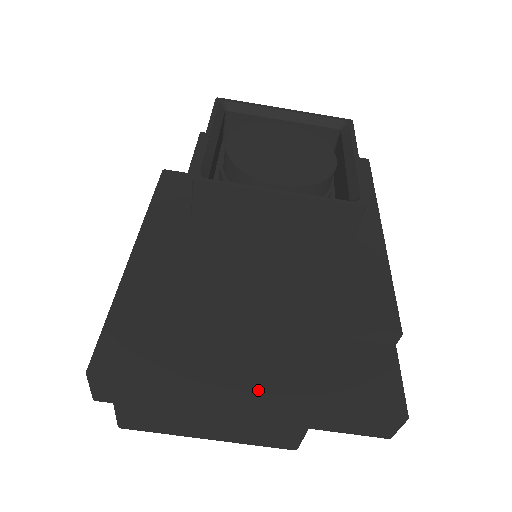
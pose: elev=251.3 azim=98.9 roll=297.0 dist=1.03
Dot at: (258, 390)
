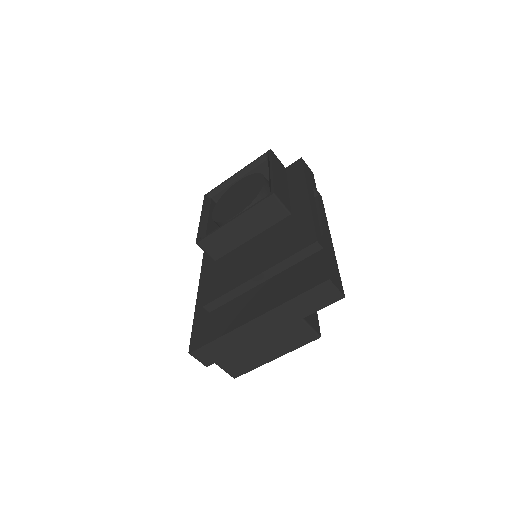
Dot at: (257, 314)
